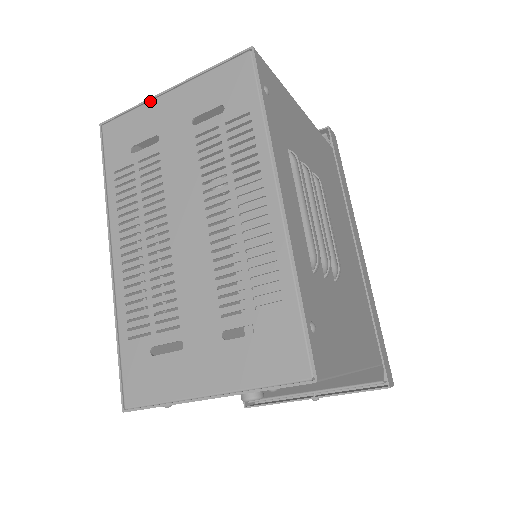
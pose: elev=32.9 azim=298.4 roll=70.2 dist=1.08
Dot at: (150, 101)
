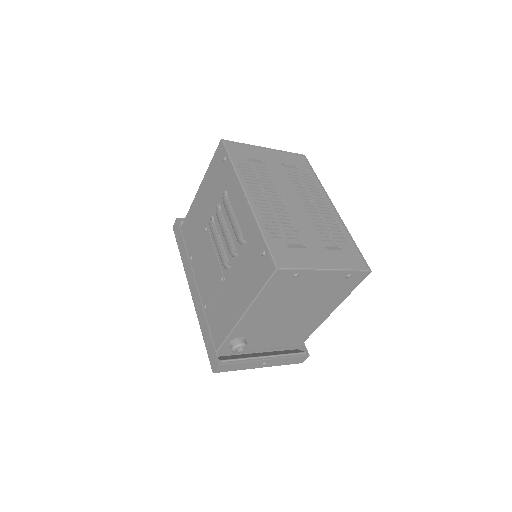
Dot at: (255, 146)
